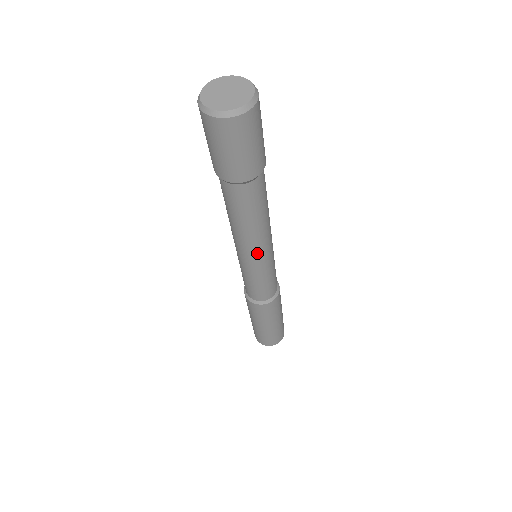
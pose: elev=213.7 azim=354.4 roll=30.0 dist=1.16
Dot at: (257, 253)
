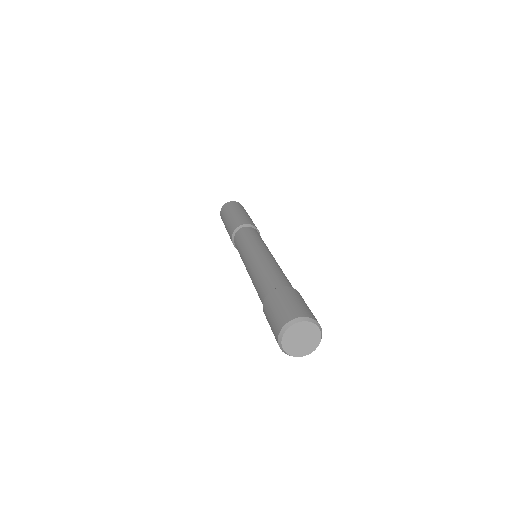
Dot at: occluded
